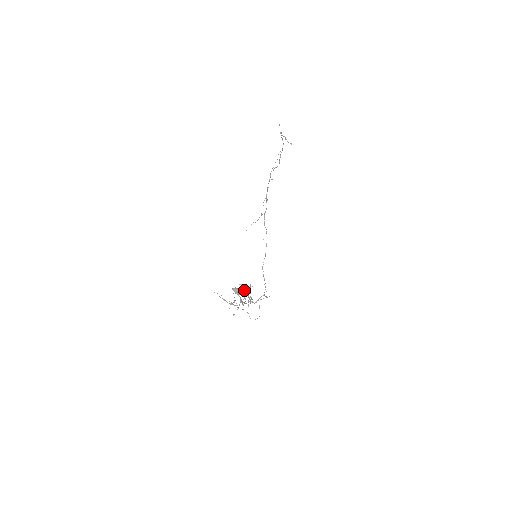
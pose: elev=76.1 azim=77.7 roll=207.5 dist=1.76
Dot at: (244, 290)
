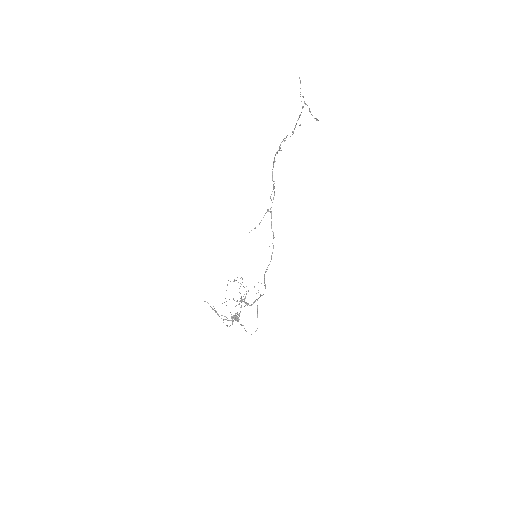
Dot at: occluded
